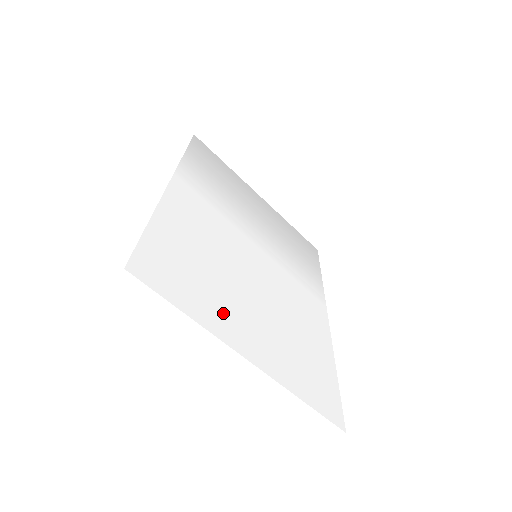
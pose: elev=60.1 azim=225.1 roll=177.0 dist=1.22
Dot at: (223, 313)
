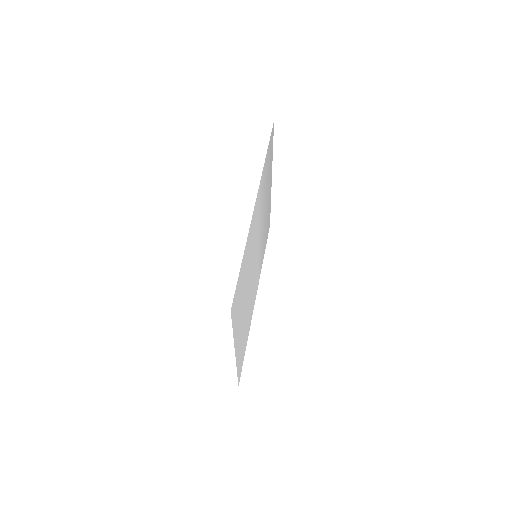
Dot at: (239, 322)
